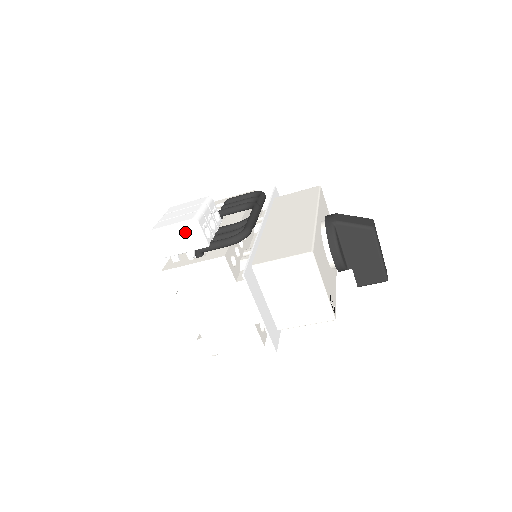
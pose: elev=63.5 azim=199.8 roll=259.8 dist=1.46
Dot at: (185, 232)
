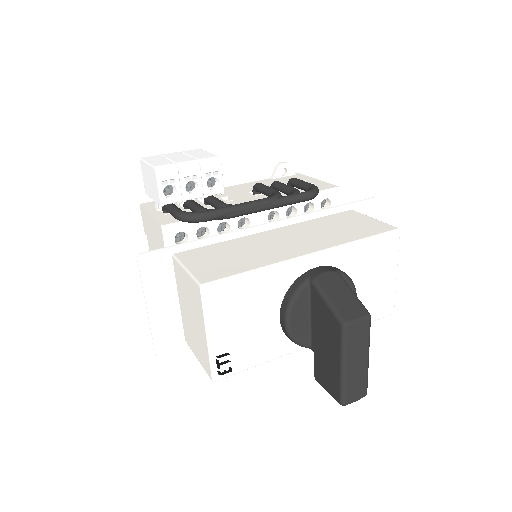
Dot at: (151, 177)
